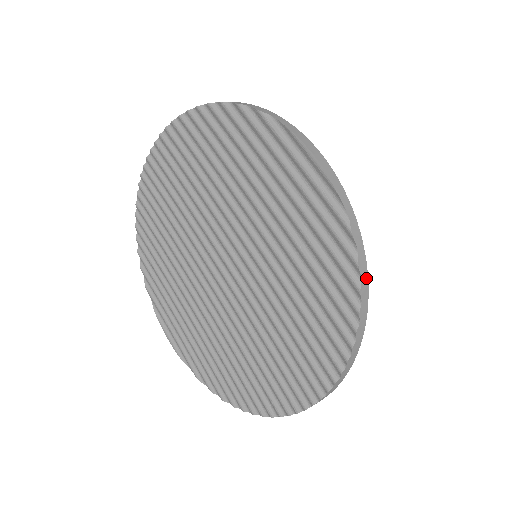
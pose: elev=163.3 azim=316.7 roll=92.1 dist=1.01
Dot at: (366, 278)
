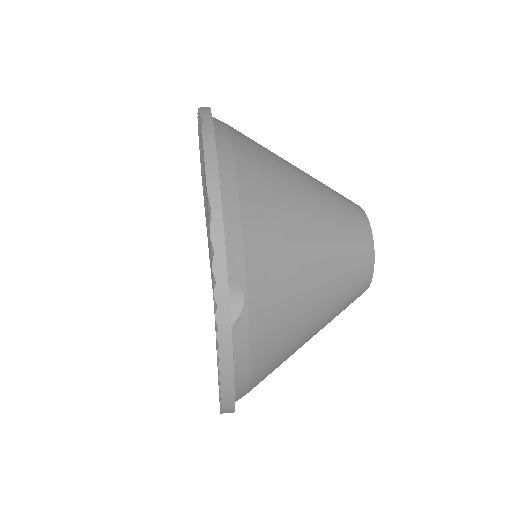
Dot at: (225, 282)
